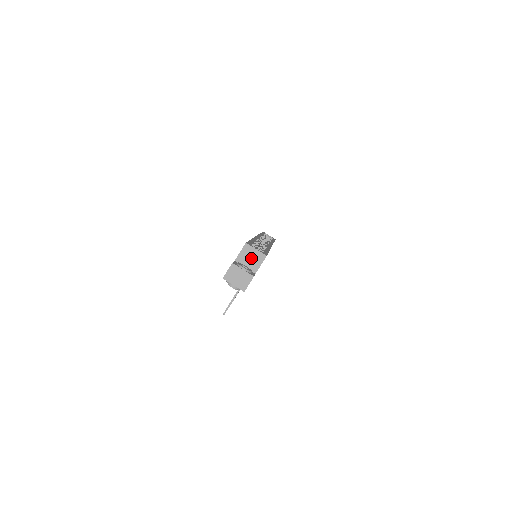
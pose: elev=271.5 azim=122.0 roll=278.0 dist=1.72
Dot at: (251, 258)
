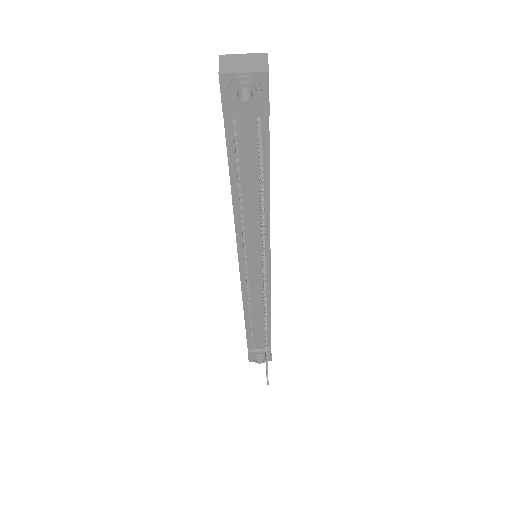
Dot at: occluded
